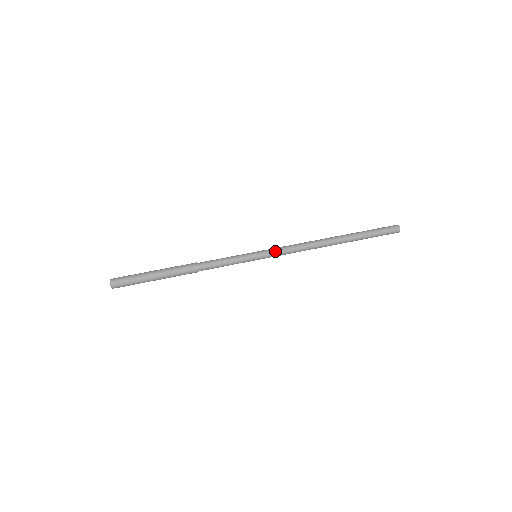
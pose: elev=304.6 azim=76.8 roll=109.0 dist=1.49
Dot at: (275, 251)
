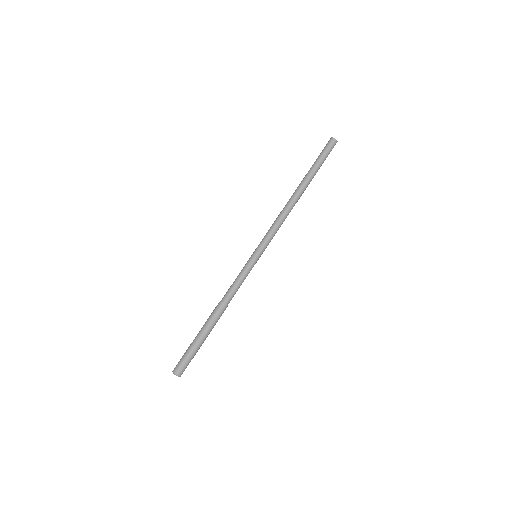
Dot at: (268, 242)
